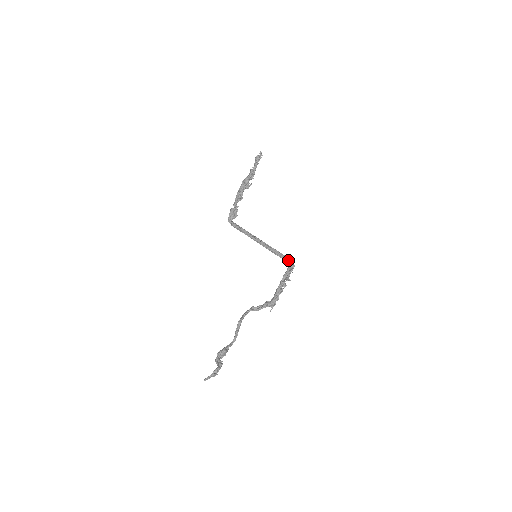
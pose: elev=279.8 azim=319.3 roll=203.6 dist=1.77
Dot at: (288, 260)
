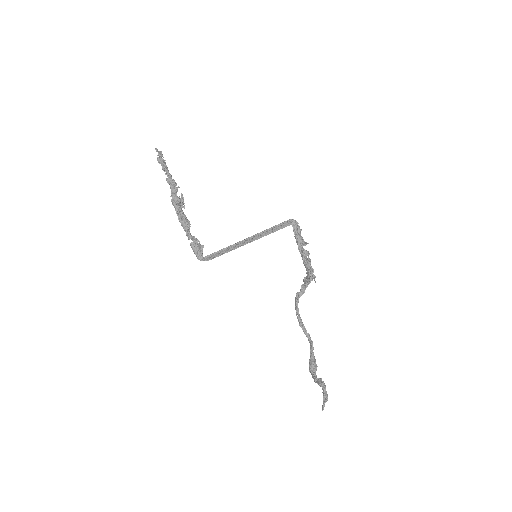
Dot at: (286, 223)
